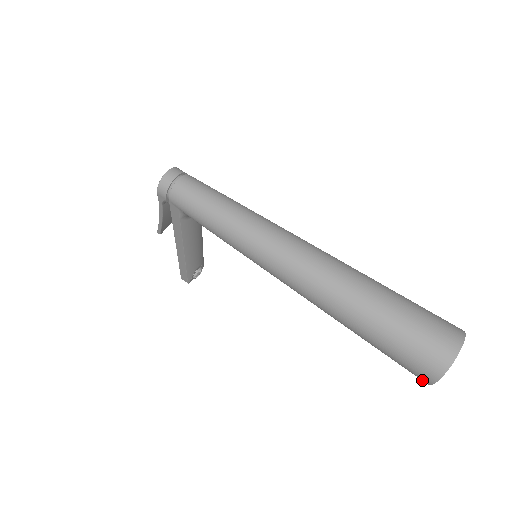
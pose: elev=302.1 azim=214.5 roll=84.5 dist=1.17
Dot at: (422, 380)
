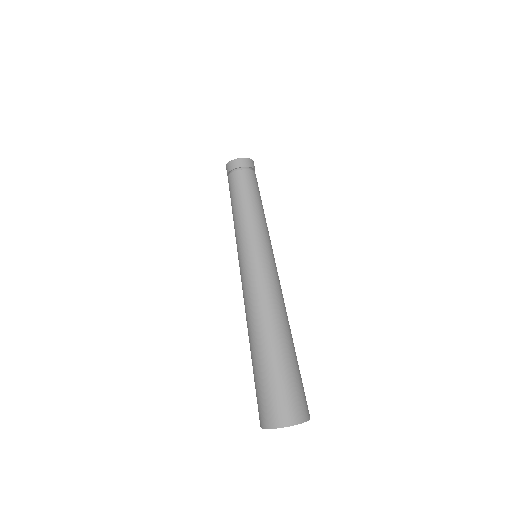
Dot at: occluded
